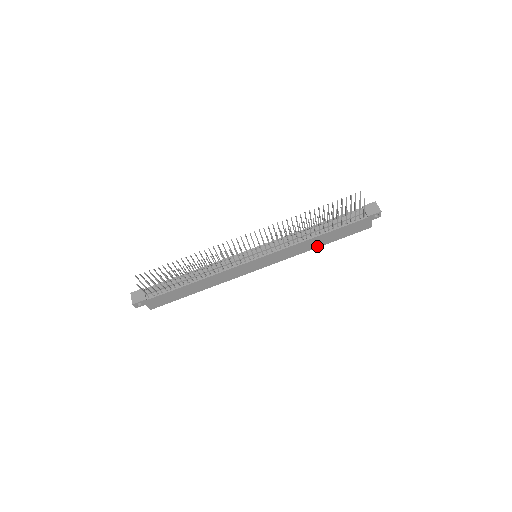
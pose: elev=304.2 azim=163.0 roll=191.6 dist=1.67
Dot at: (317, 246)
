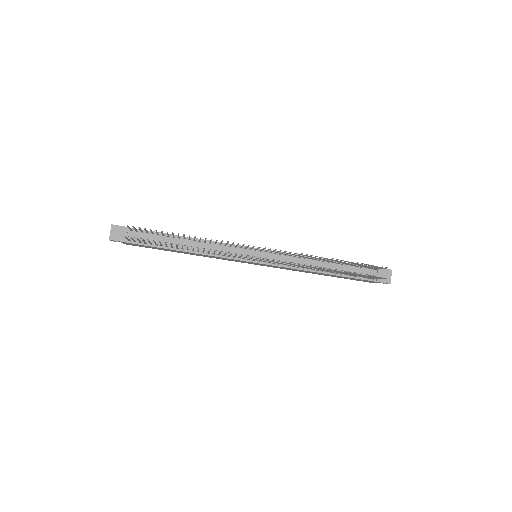
Dot at: (315, 273)
